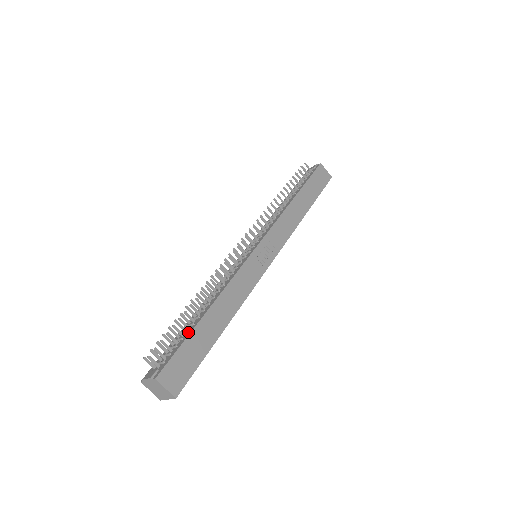
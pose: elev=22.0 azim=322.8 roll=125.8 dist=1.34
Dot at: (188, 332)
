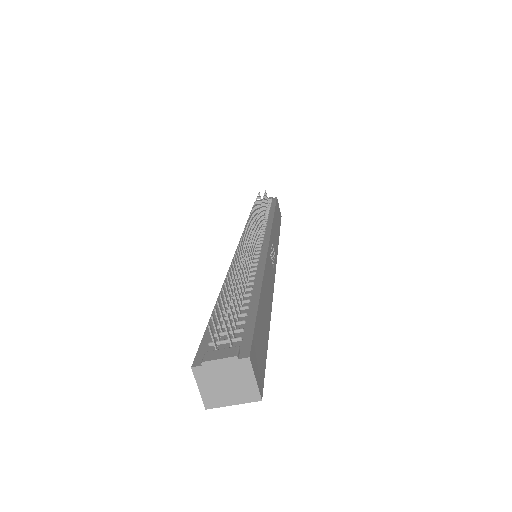
Dot at: (249, 308)
